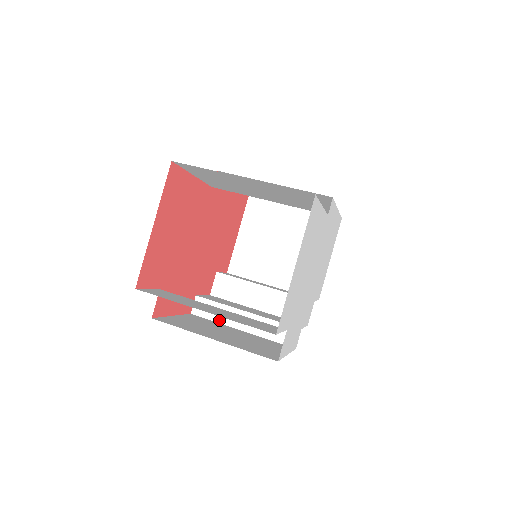
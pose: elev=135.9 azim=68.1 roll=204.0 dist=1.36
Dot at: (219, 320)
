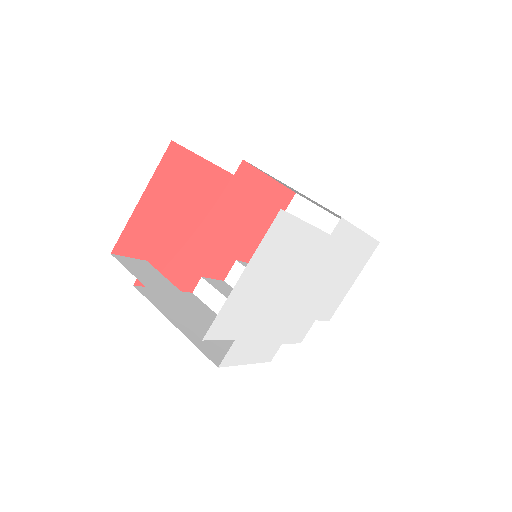
Dot at: (213, 308)
